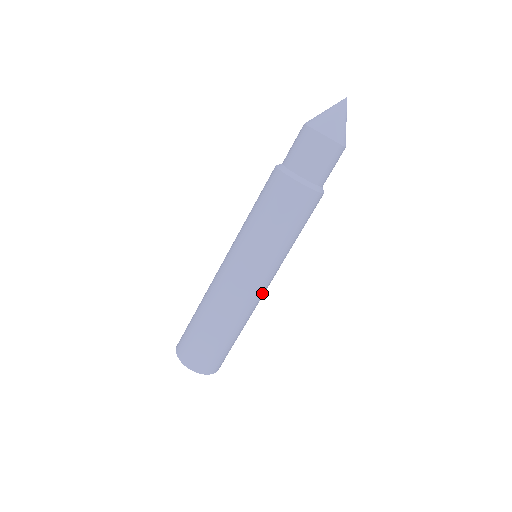
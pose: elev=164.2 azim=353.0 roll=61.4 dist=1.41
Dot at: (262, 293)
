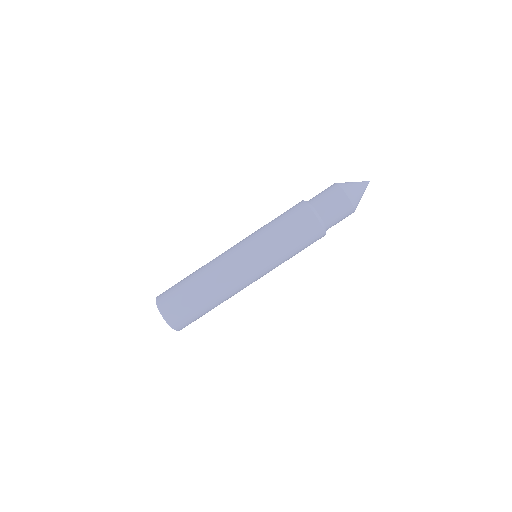
Dot at: occluded
